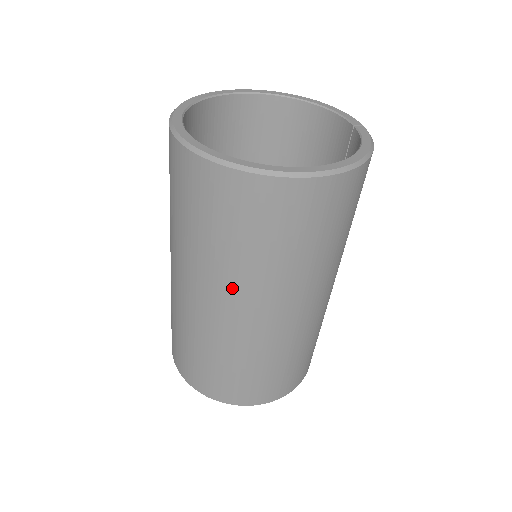
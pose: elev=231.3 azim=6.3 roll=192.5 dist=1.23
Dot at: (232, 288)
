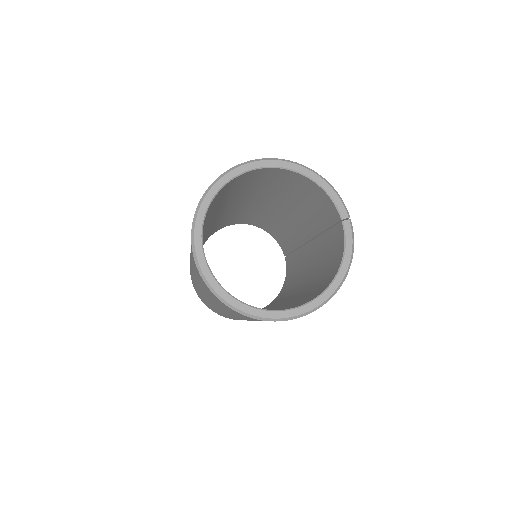
Dot at: (244, 319)
